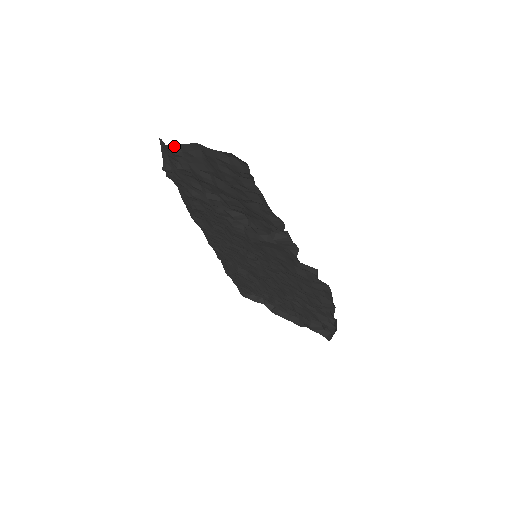
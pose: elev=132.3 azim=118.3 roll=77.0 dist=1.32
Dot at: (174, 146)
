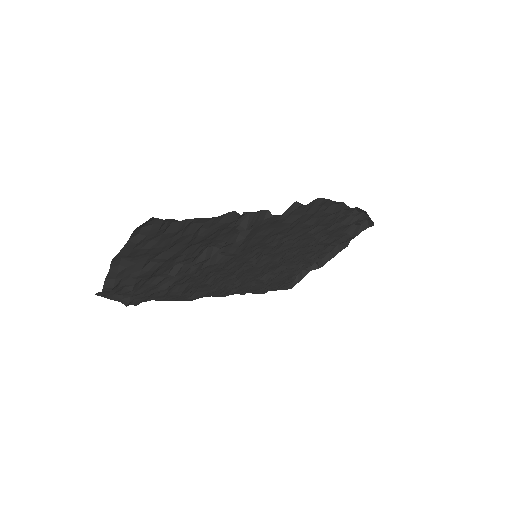
Dot at: (106, 284)
